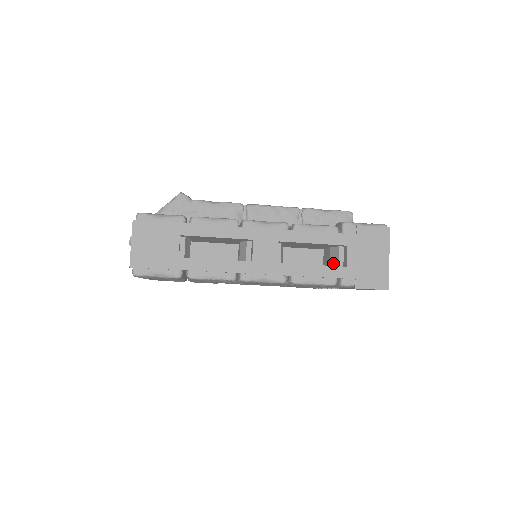
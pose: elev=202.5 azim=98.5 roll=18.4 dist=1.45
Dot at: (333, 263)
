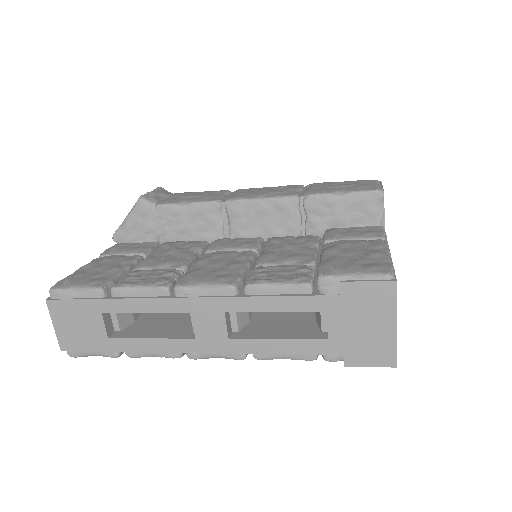
Dot at: (317, 321)
